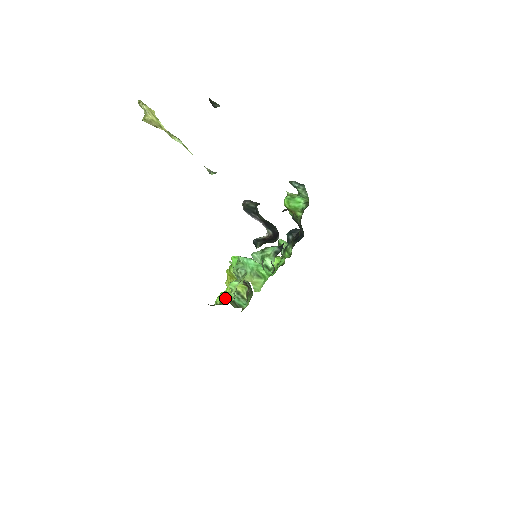
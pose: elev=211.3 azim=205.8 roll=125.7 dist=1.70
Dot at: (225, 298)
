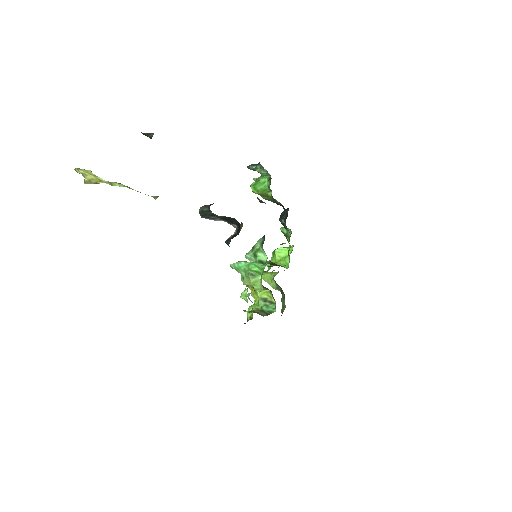
Dot at: (247, 311)
